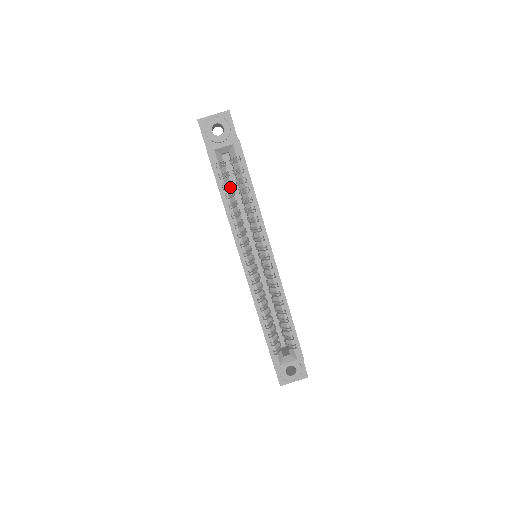
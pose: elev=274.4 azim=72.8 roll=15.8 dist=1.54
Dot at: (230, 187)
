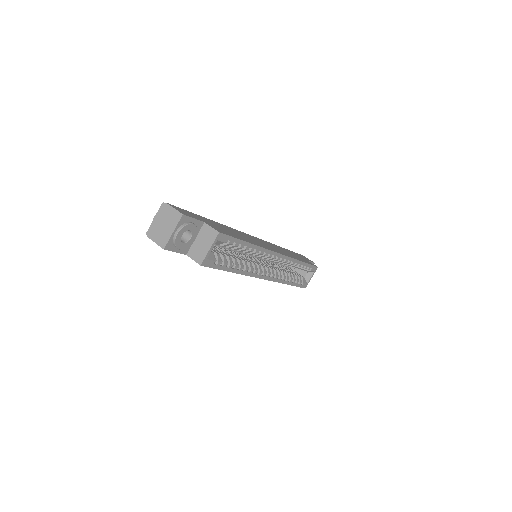
Dot at: (229, 259)
